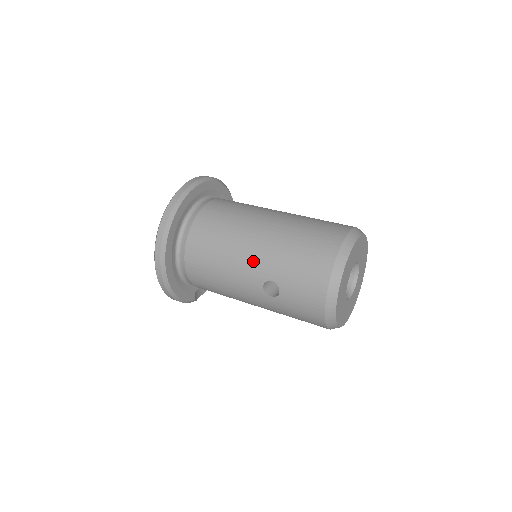
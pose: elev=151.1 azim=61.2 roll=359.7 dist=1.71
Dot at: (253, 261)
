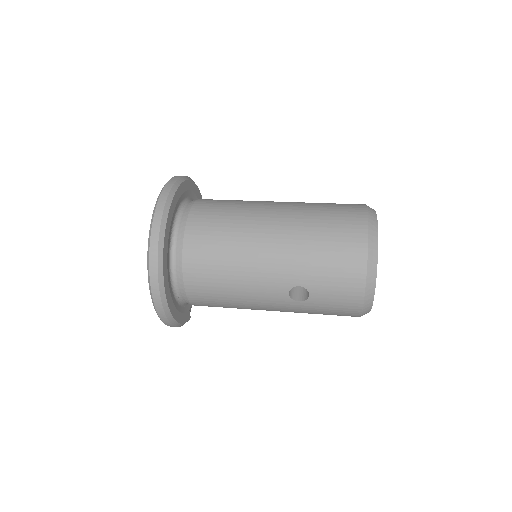
Dot at: (273, 269)
